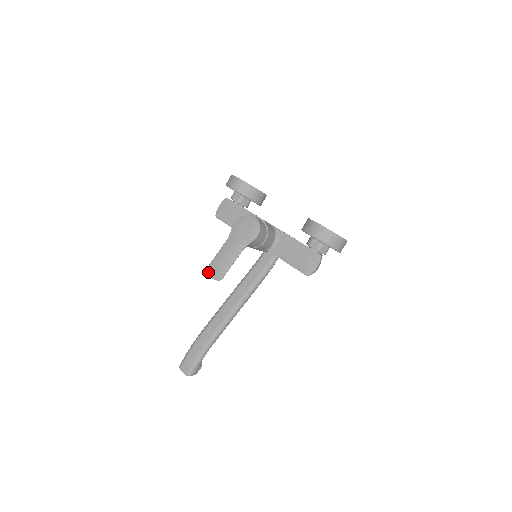
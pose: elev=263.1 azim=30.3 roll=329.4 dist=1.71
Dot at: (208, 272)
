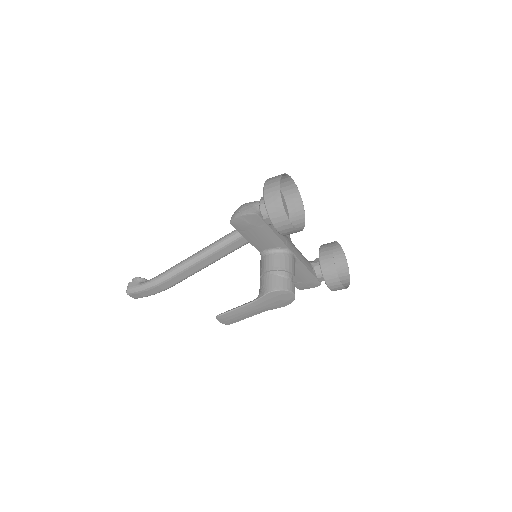
Dot at: (218, 319)
